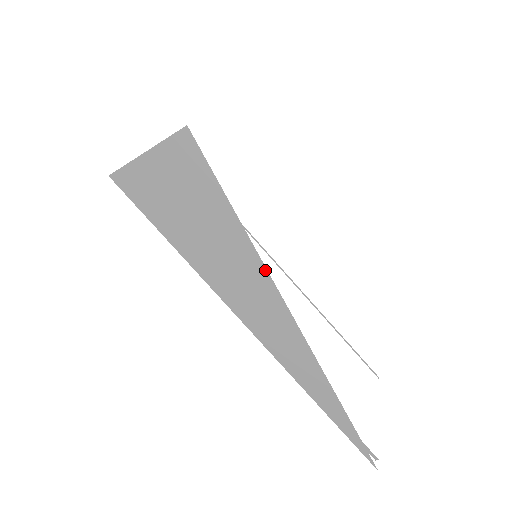
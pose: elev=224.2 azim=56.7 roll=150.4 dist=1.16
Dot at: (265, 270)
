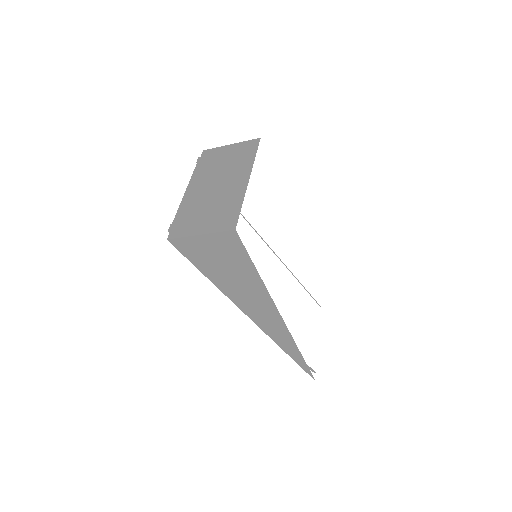
Dot at: (272, 302)
